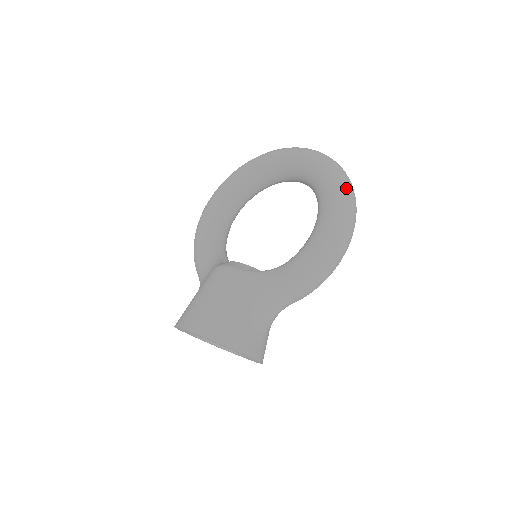
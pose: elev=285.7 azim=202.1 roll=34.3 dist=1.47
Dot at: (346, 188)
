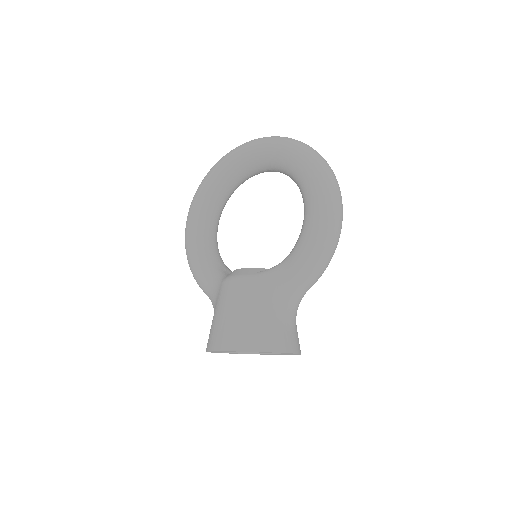
Dot at: (321, 163)
